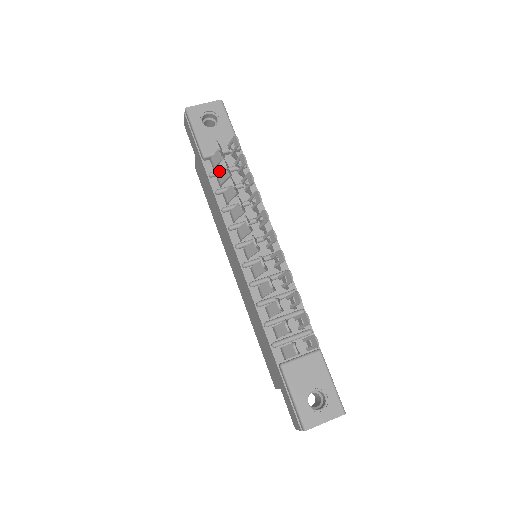
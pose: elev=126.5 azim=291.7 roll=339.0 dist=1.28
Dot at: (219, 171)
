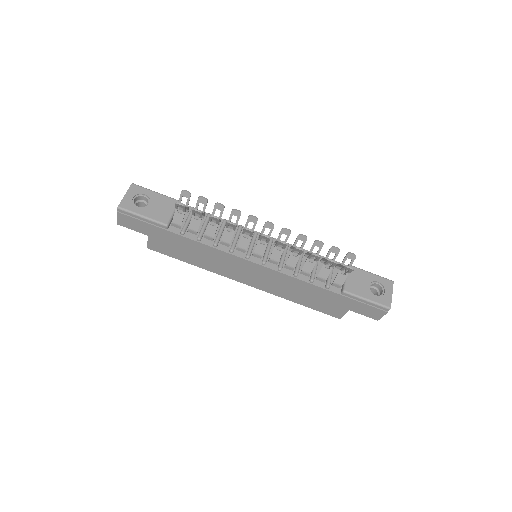
Dot at: (185, 226)
